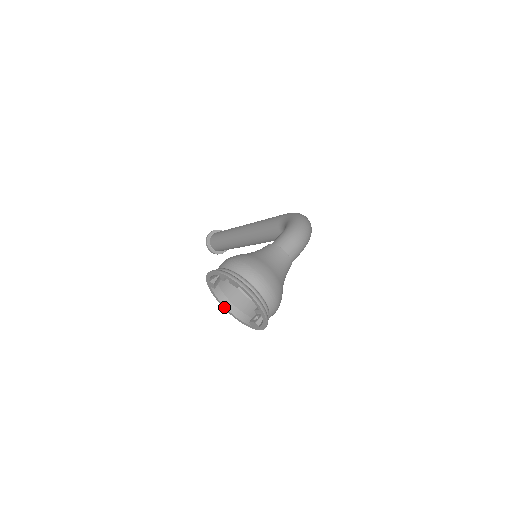
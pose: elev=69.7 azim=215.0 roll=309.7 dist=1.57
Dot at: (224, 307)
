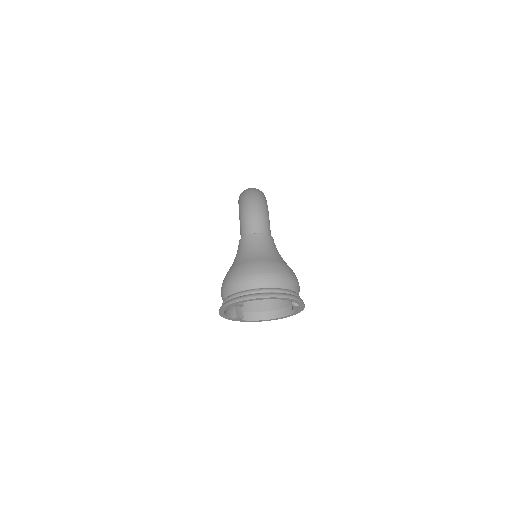
Dot at: (270, 320)
